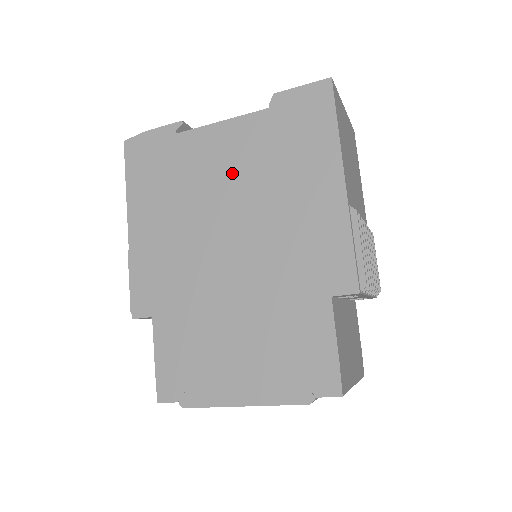
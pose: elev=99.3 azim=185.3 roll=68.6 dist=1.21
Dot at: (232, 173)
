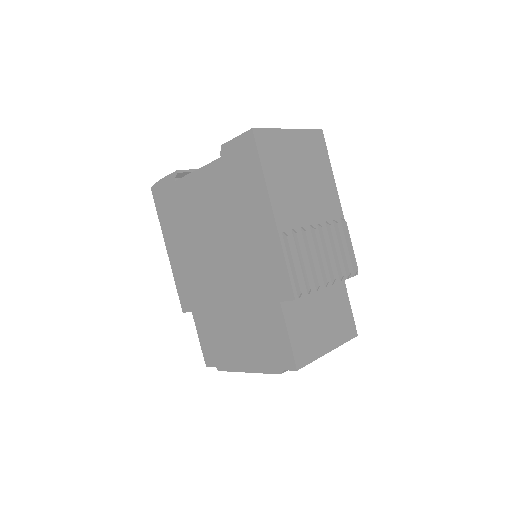
Dot at: (210, 210)
